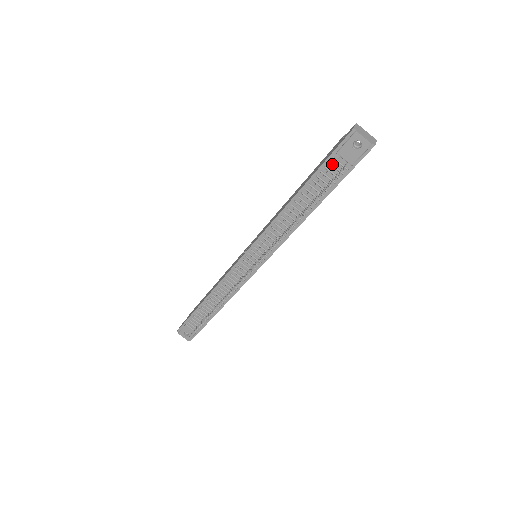
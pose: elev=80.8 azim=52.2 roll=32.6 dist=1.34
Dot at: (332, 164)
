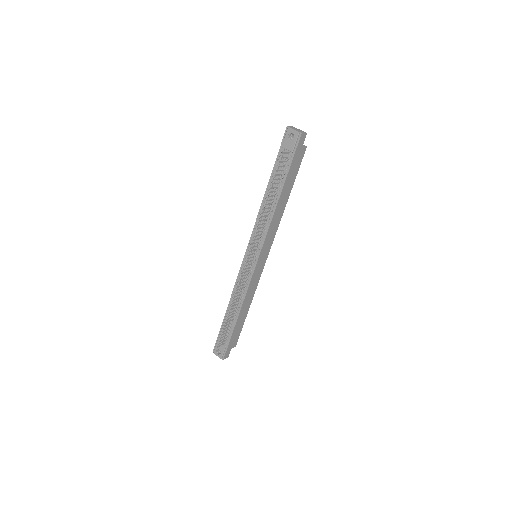
Dot at: (281, 156)
